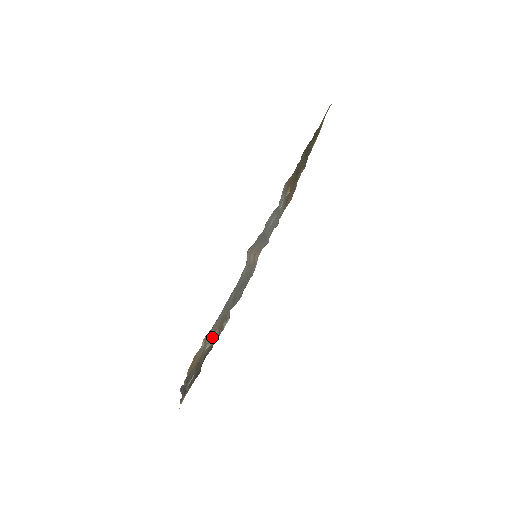
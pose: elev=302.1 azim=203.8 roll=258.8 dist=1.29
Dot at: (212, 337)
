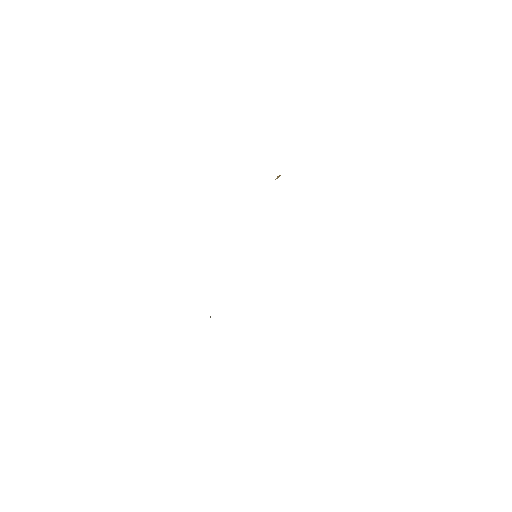
Dot at: occluded
